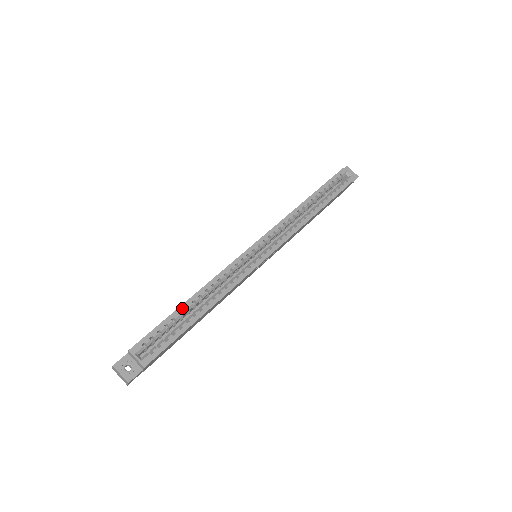
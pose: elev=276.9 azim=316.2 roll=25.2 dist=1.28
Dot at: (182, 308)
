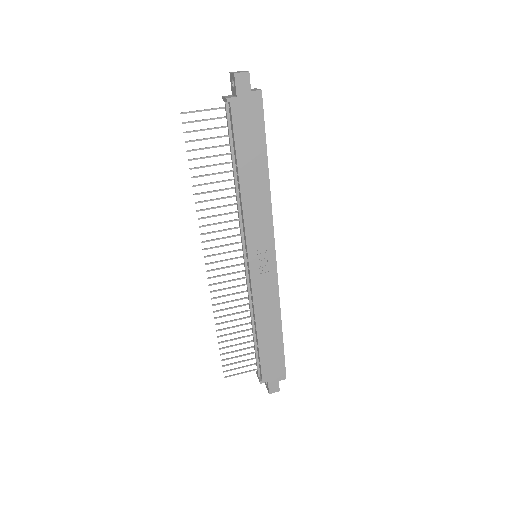
Dot at: occluded
